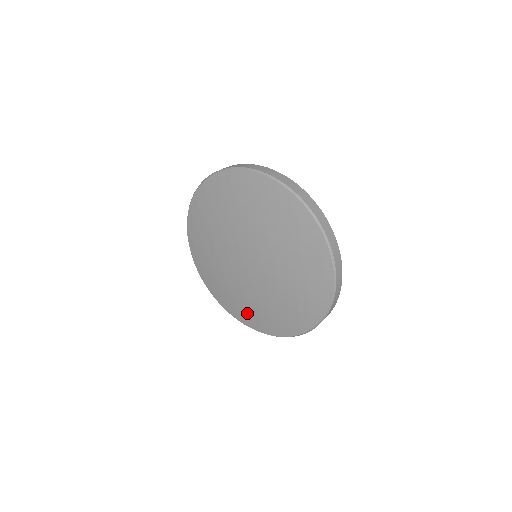
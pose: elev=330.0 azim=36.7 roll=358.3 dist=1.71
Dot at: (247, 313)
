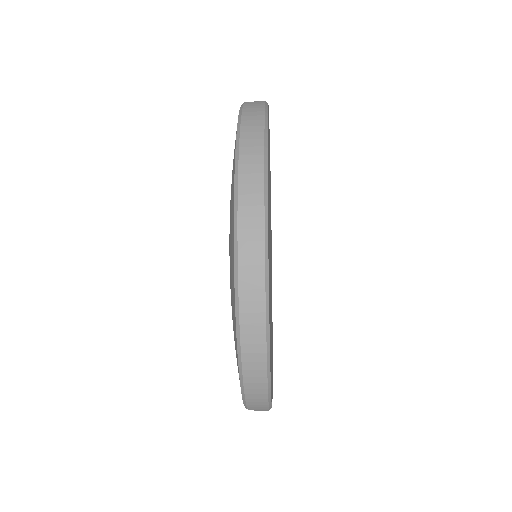
Dot at: occluded
